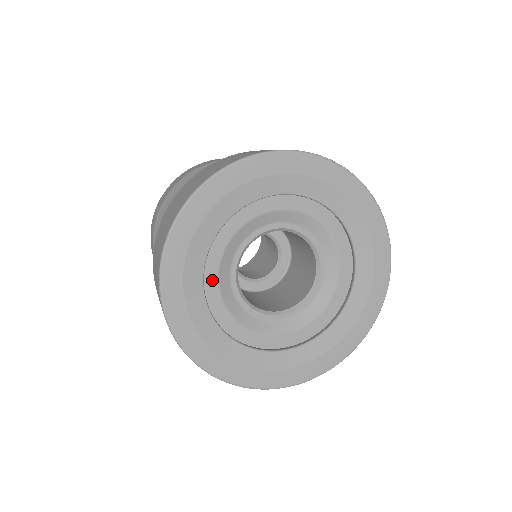
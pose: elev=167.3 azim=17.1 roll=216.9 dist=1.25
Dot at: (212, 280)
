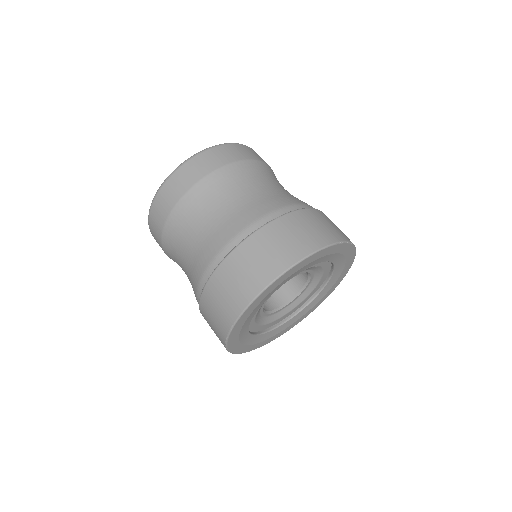
Dot at: occluded
